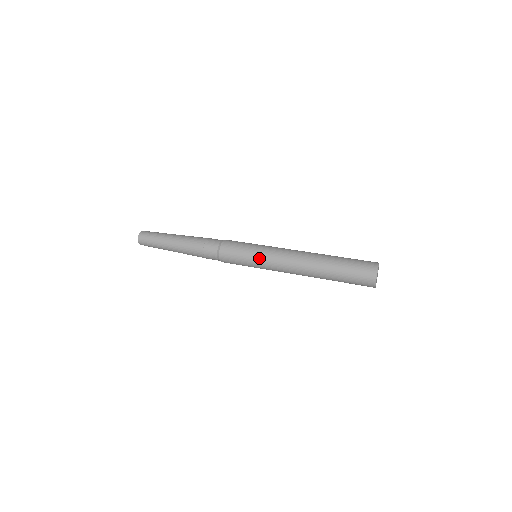
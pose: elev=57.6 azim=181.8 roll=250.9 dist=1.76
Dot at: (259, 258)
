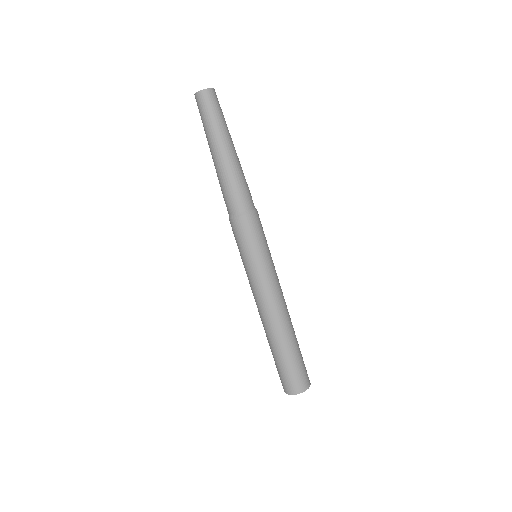
Dot at: (254, 268)
